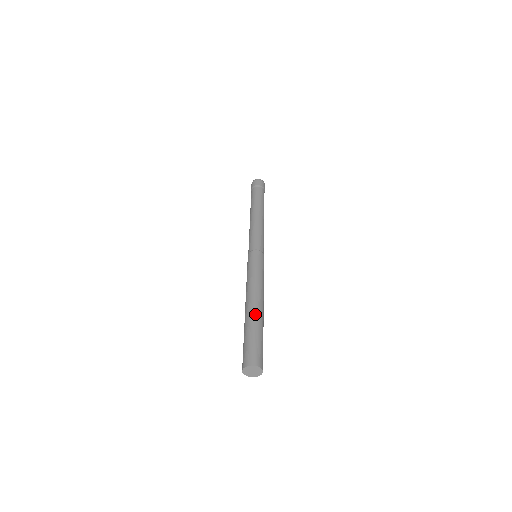
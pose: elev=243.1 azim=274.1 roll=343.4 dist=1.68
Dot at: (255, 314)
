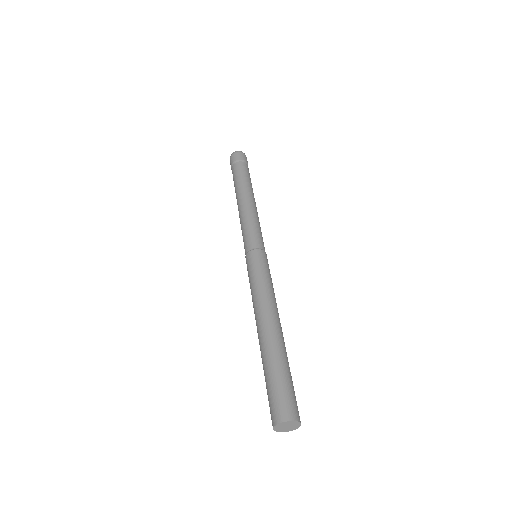
Dot at: (273, 342)
